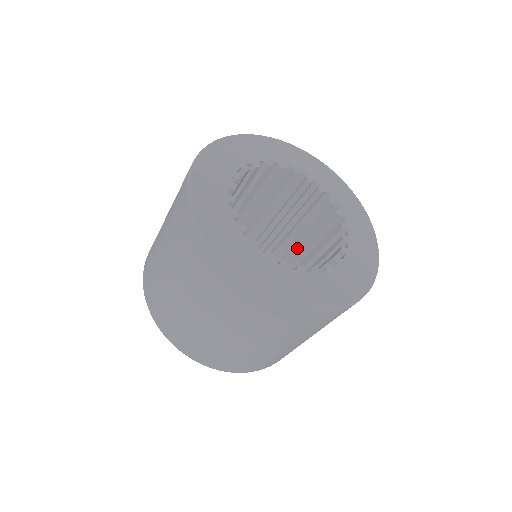
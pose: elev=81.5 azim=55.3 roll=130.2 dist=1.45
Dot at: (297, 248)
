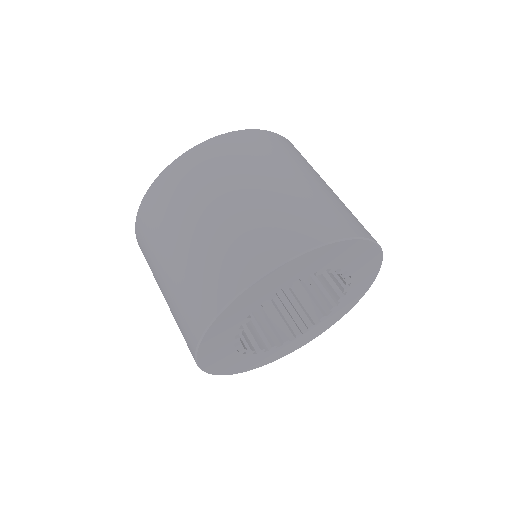
Dot at: occluded
